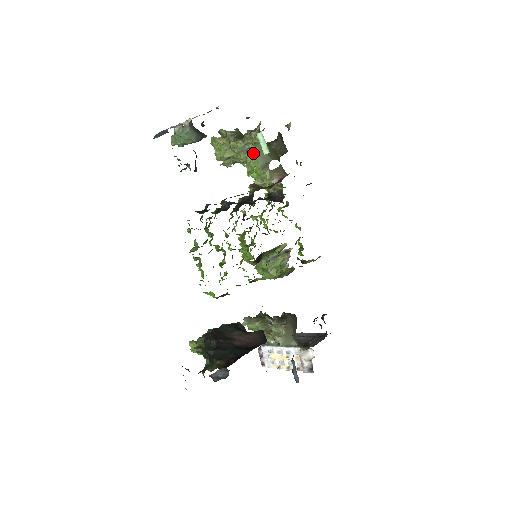
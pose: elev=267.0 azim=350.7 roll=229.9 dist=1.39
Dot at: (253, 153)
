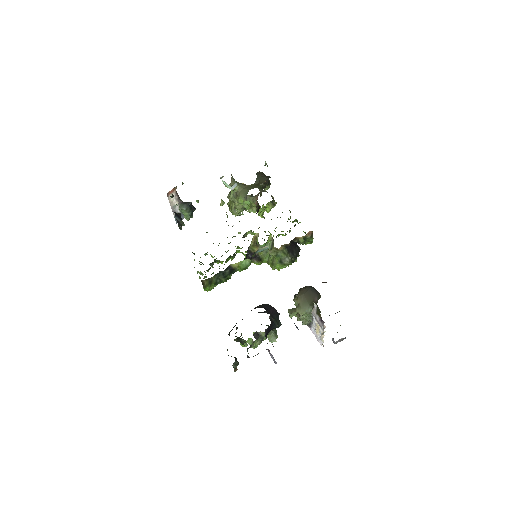
Dot at: (238, 195)
